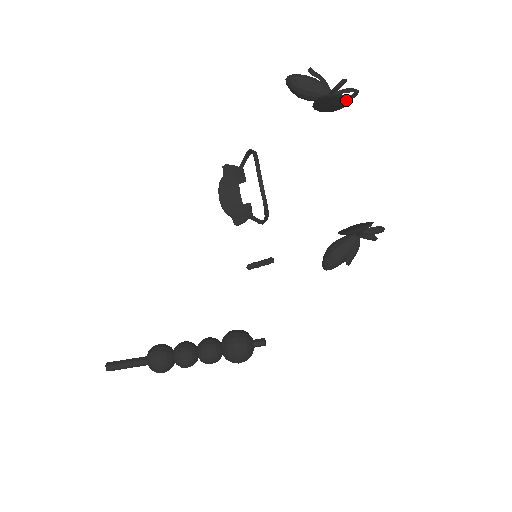
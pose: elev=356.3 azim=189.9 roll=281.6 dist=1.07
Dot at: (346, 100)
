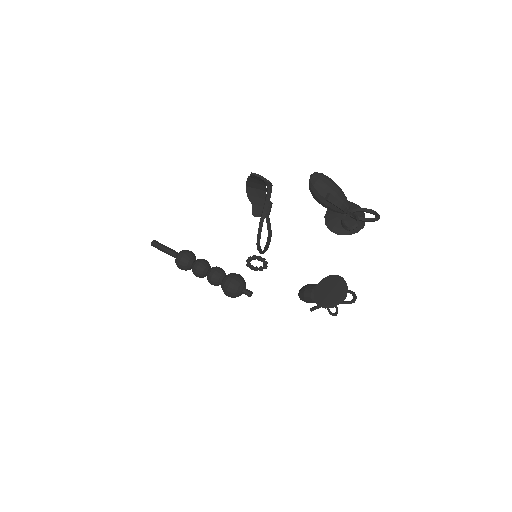
Dot at: (357, 228)
